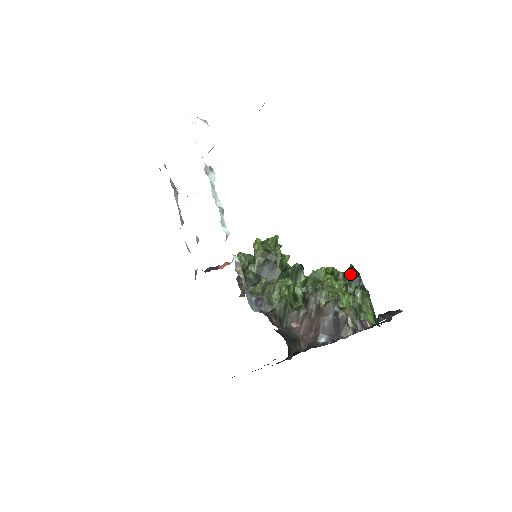
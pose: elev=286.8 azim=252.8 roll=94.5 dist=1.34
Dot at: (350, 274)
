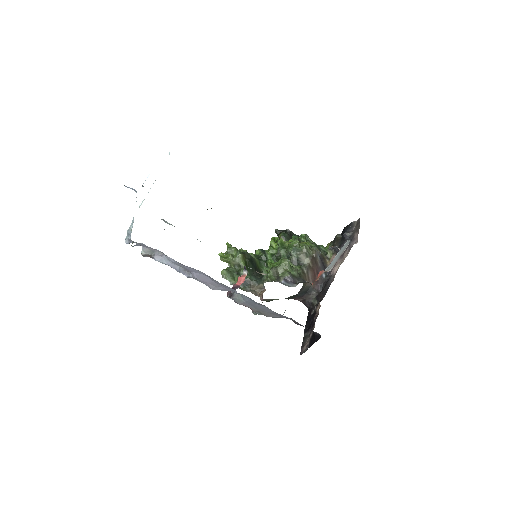
Dot at: (285, 234)
